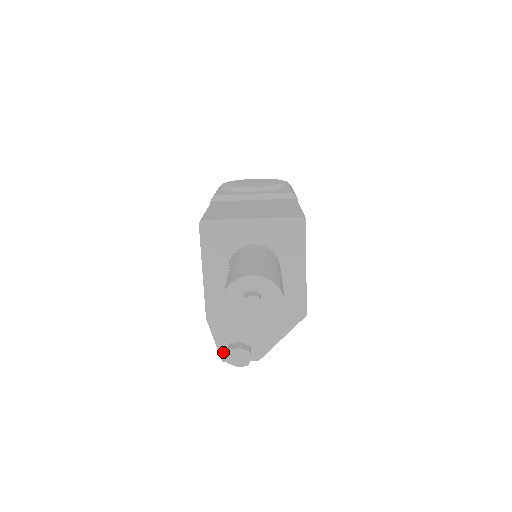
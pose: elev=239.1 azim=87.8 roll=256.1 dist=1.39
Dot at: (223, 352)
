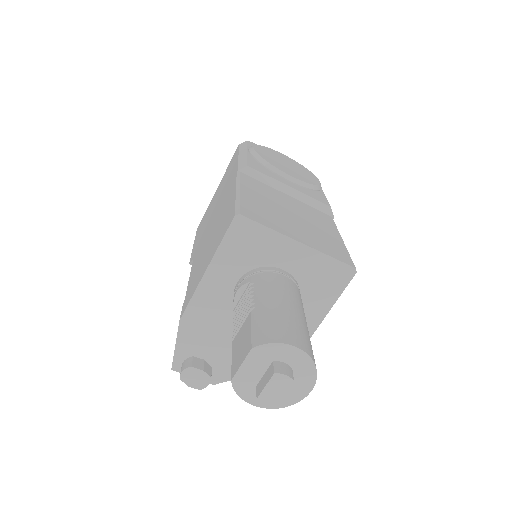
Dot at: (178, 361)
